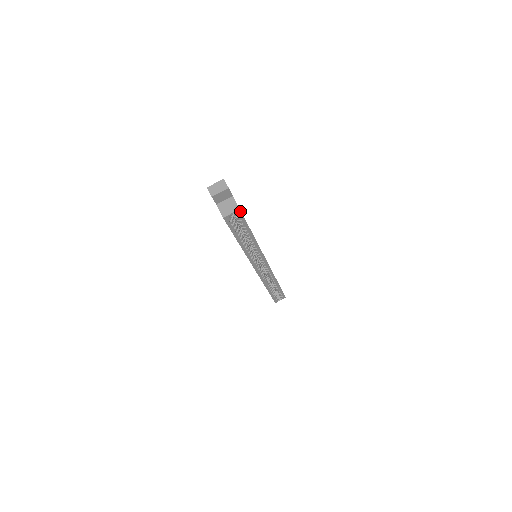
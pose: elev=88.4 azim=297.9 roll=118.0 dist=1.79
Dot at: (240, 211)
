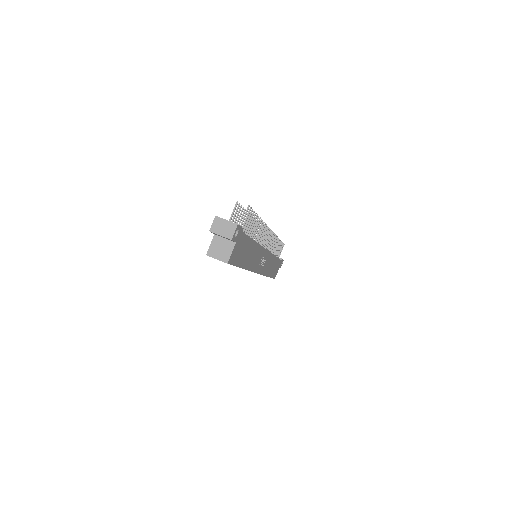
Dot at: (228, 263)
